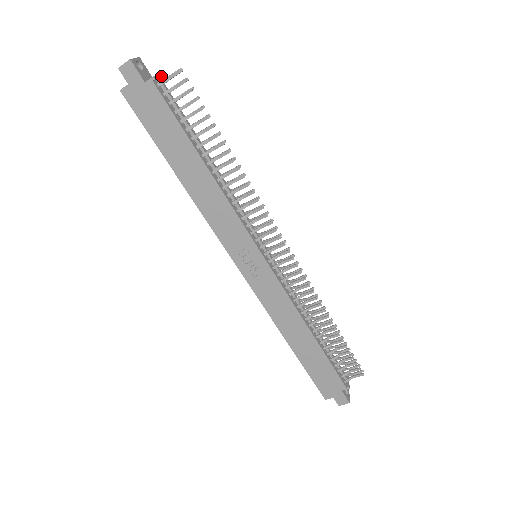
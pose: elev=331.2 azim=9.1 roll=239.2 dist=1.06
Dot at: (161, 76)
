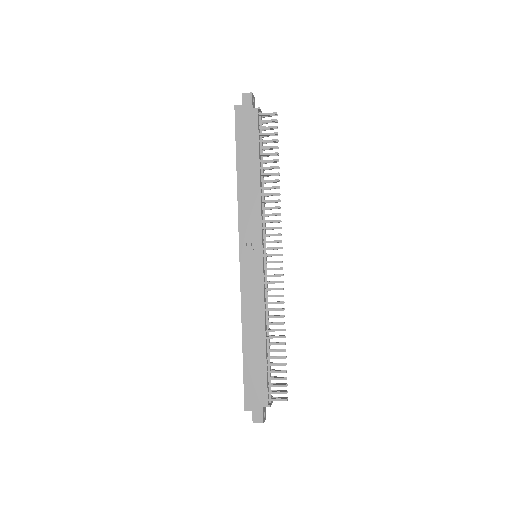
Dot at: occluded
